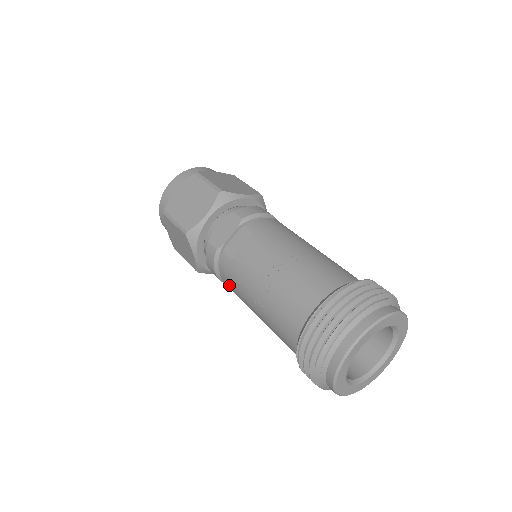
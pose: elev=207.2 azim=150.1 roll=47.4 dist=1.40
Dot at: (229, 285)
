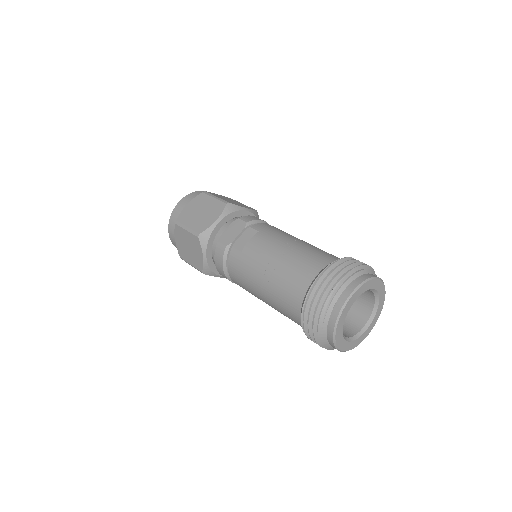
Dot at: (236, 276)
